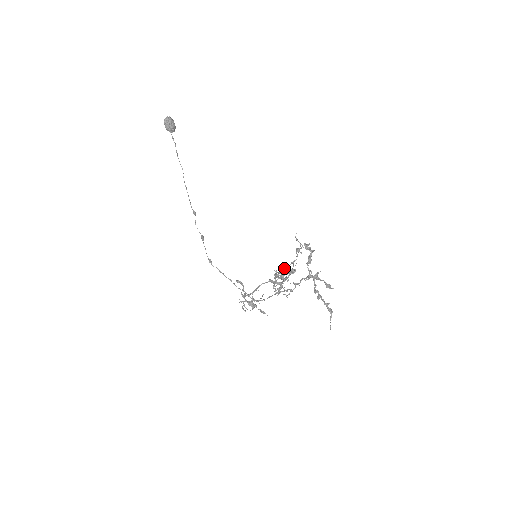
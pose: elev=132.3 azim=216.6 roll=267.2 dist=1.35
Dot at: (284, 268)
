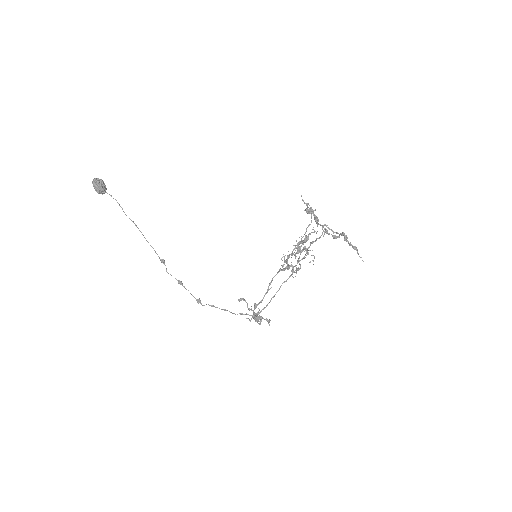
Dot at: (302, 237)
